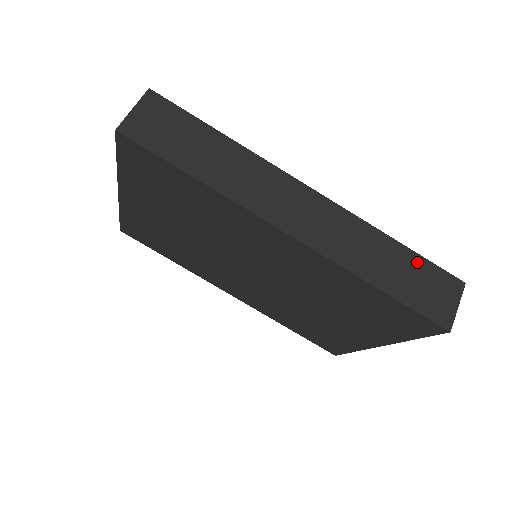
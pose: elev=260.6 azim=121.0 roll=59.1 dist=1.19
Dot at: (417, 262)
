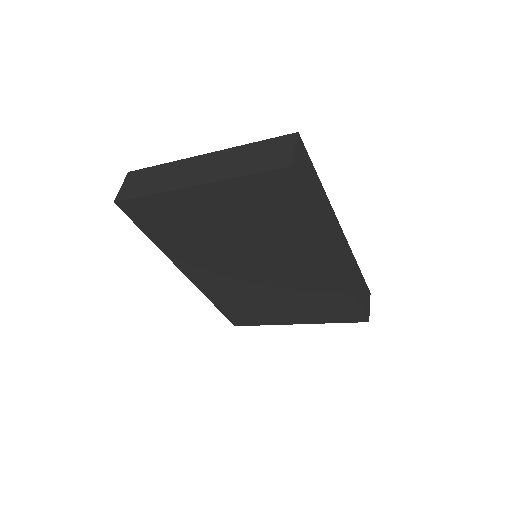
Dot at: (362, 280)
